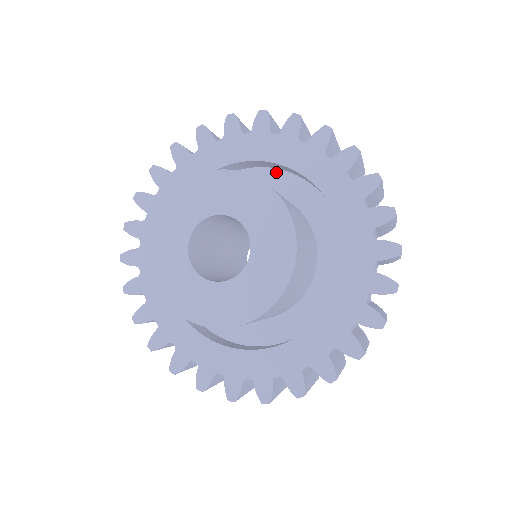
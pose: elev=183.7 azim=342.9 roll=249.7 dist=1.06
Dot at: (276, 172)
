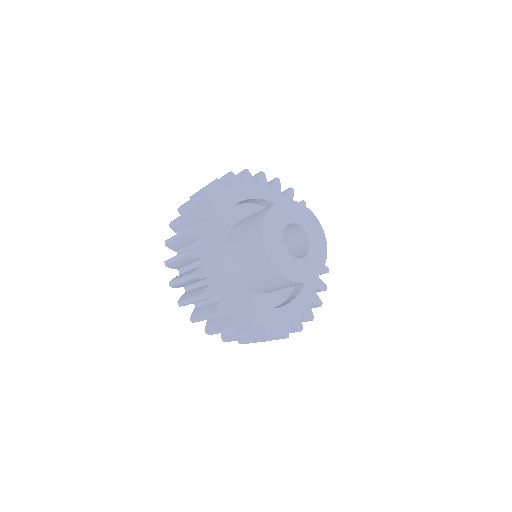
Dot at: (262, 208)
